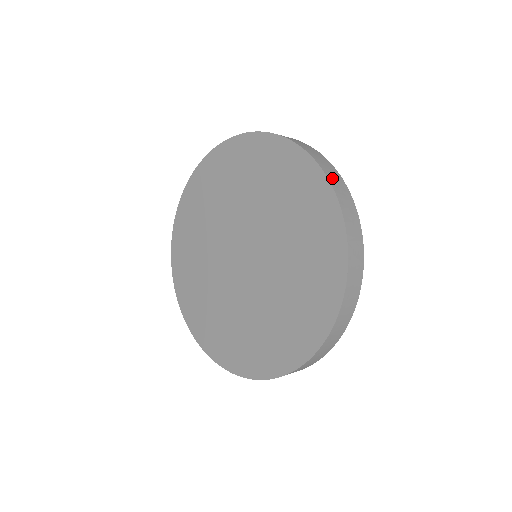
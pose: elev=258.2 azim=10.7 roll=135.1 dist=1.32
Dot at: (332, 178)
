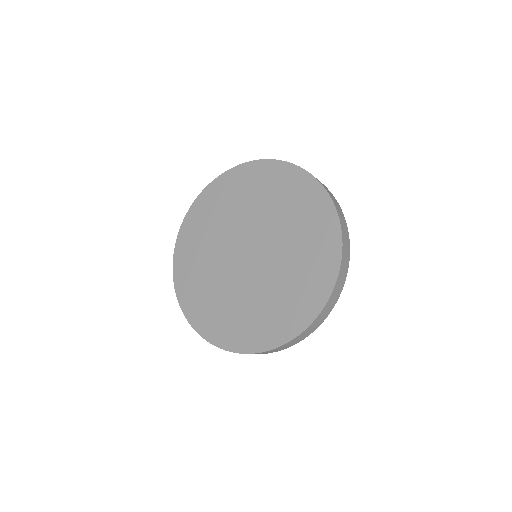
Dot at: (345, 251)
